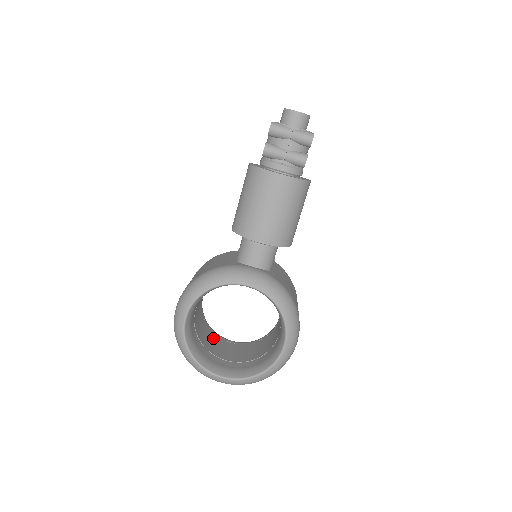
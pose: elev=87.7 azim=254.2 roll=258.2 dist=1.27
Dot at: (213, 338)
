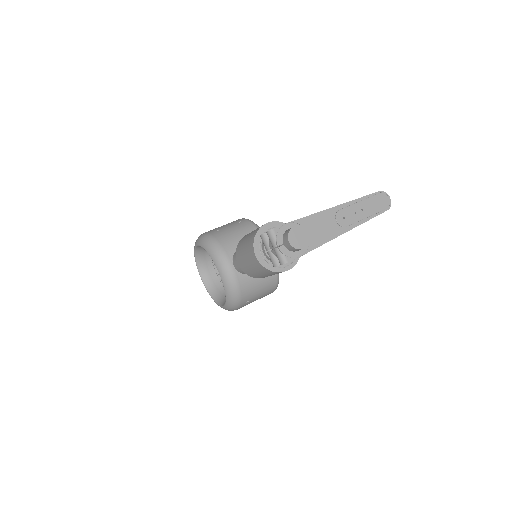
Dot at: occluded
